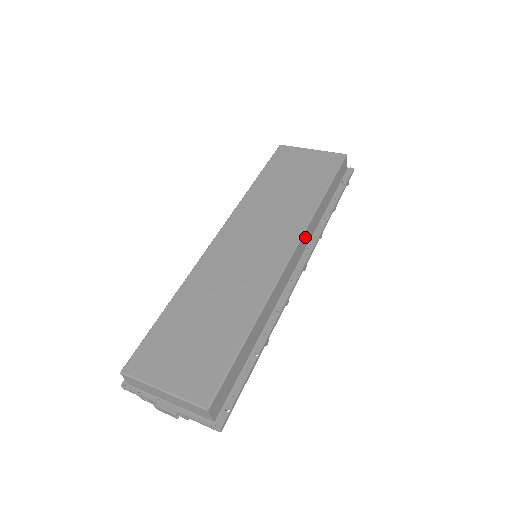
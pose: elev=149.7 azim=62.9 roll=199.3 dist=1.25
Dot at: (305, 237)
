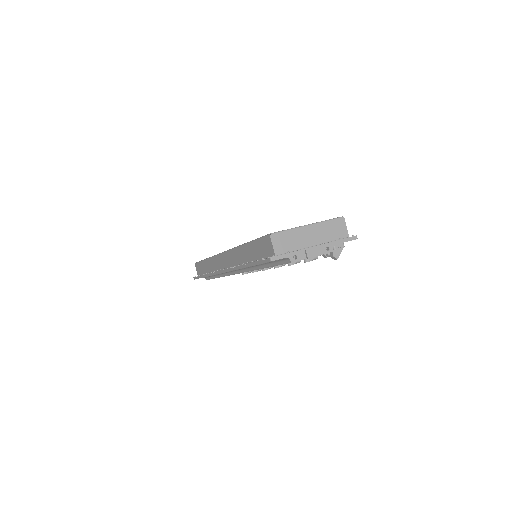
Dot at: occluded
